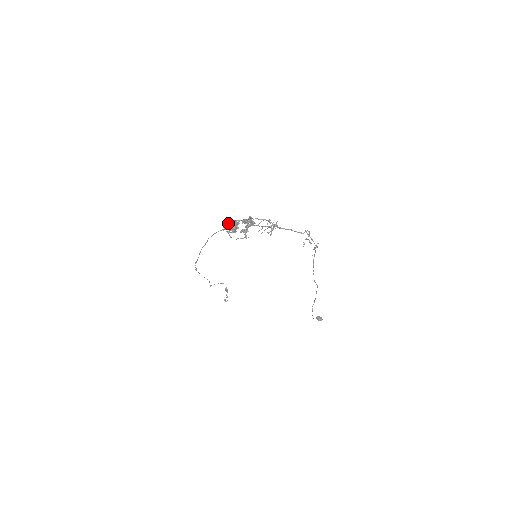
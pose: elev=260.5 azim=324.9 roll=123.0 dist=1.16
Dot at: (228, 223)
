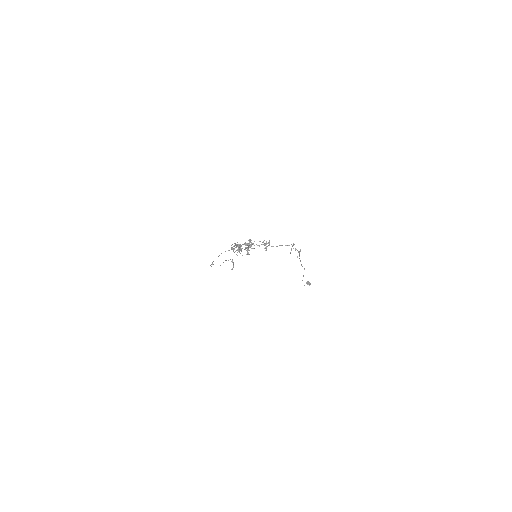
Dot at: (234, 245)
